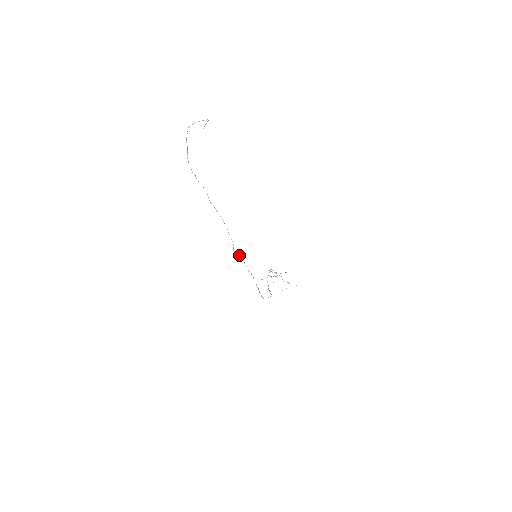
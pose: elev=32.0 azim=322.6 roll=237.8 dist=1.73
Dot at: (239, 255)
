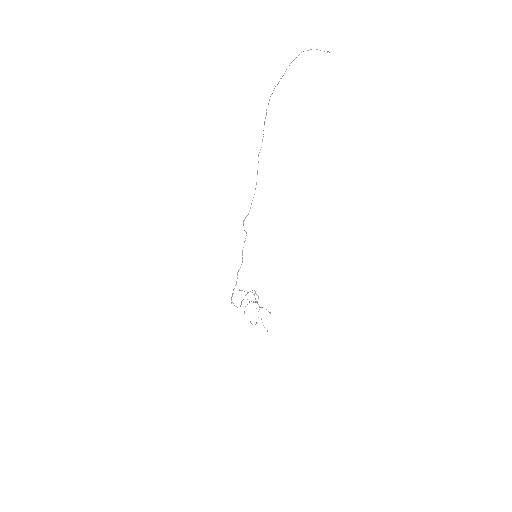
Dot at: occluded
